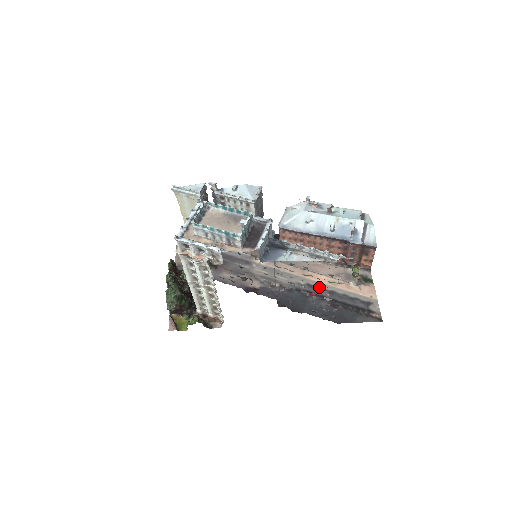
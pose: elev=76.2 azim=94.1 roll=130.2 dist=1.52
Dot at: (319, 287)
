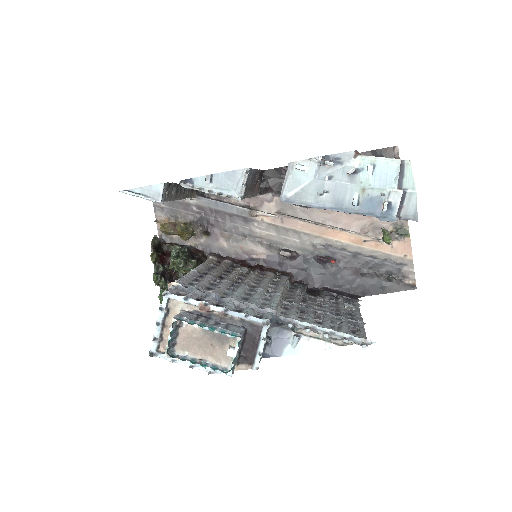
Dot at: (340, 248)
